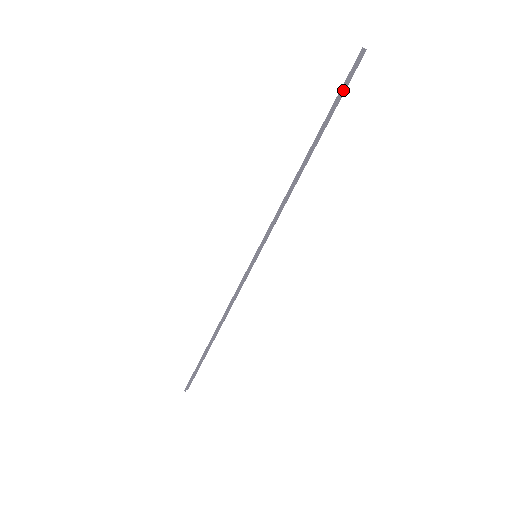
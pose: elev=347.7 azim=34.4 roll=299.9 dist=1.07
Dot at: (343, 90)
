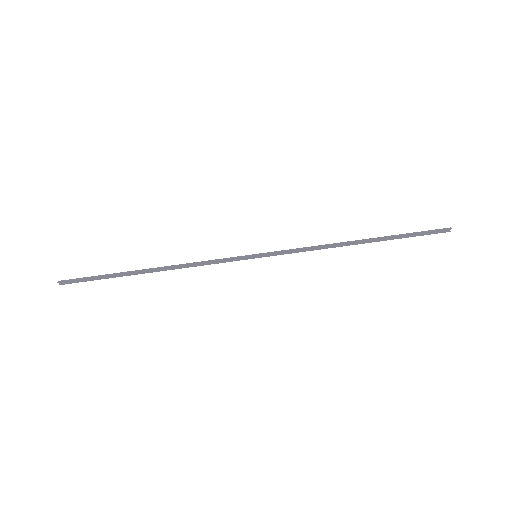
Dot at: (418, 234)
